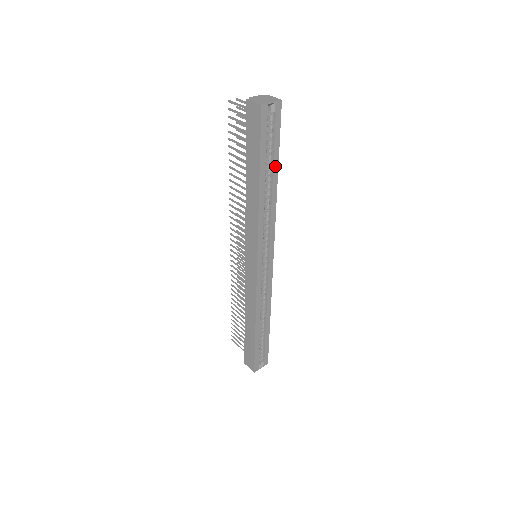
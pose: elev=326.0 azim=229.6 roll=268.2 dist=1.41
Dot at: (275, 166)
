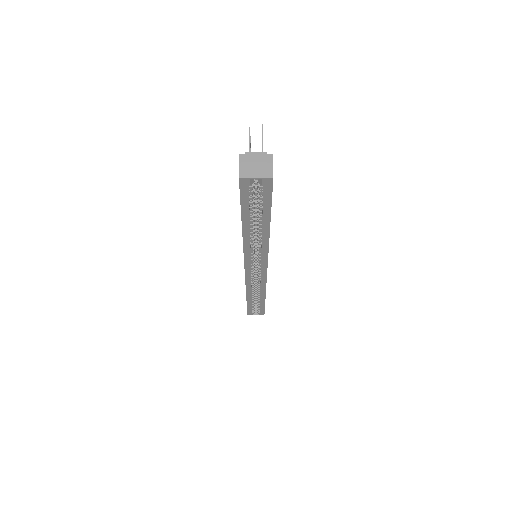
Dot at: (266, 220)
